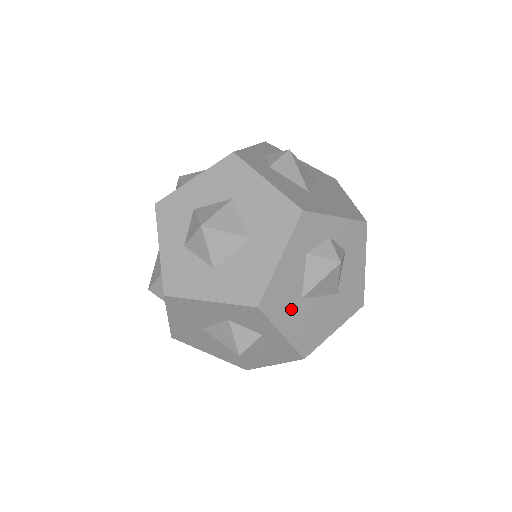
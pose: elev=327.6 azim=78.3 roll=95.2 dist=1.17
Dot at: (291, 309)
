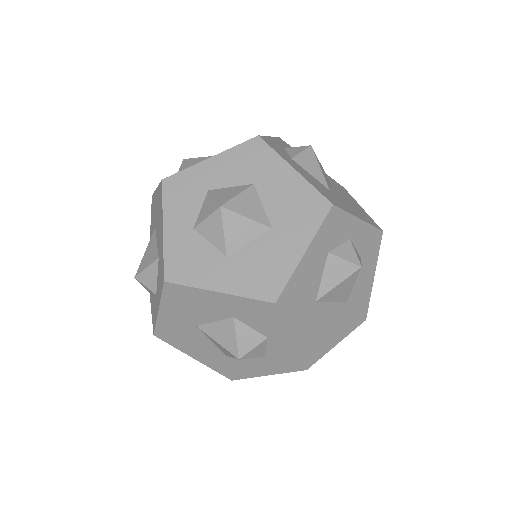
Dot at: (304, 311)
